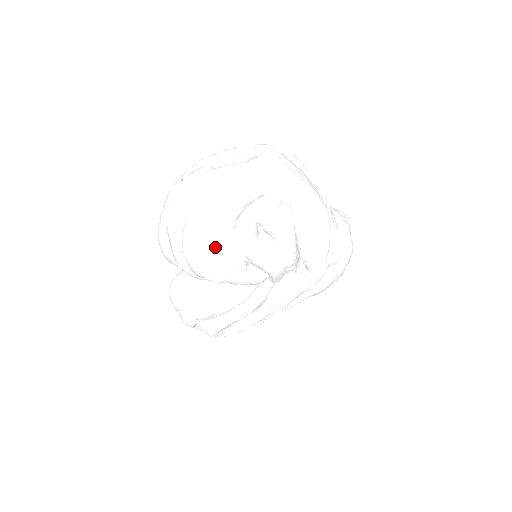
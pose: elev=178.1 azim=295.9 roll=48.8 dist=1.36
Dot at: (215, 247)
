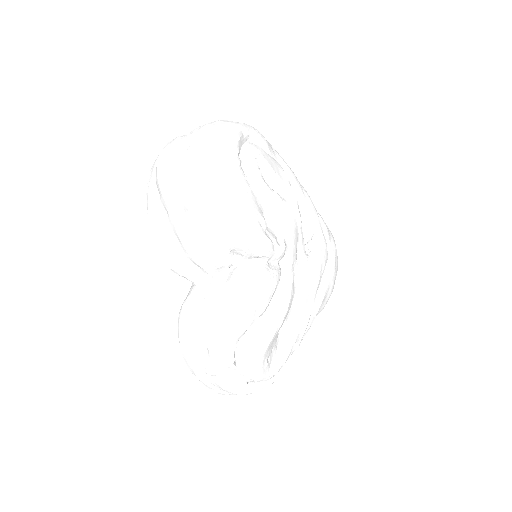
Dot at: (231, 188)
